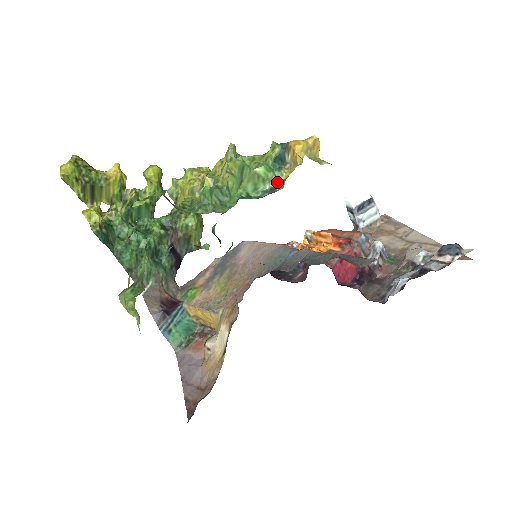
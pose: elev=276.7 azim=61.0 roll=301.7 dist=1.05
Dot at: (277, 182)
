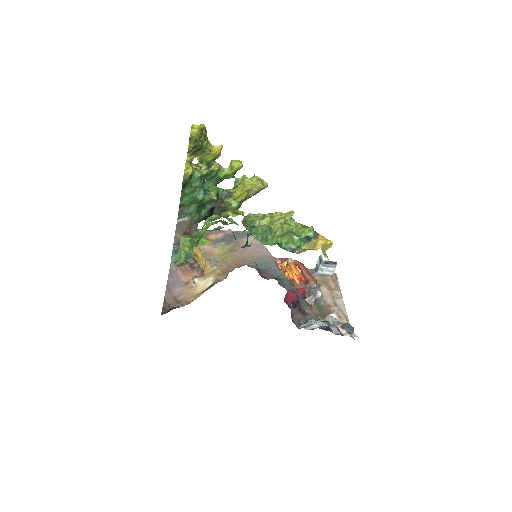
Dot at: (299, 248)
